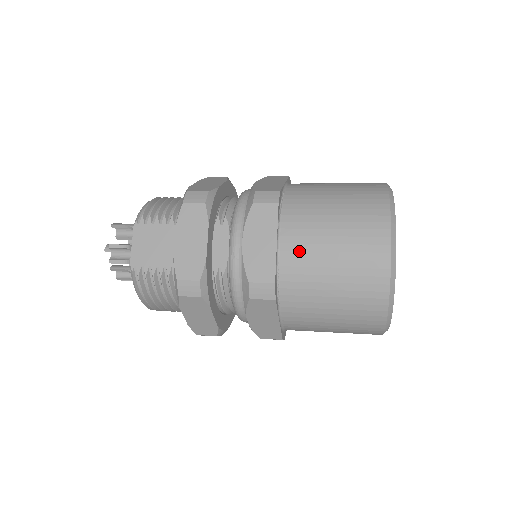
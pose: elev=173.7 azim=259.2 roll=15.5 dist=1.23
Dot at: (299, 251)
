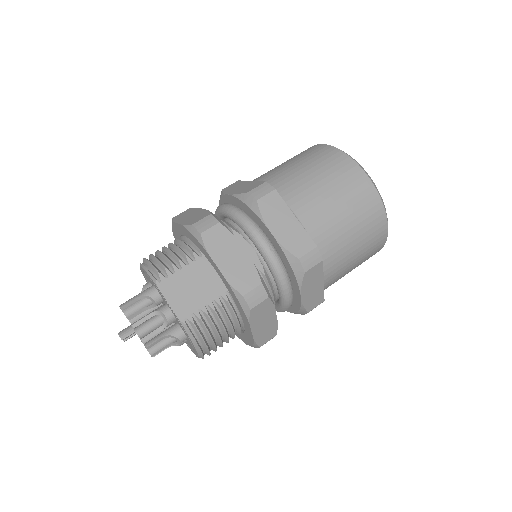
Dot at: (314, 214)
